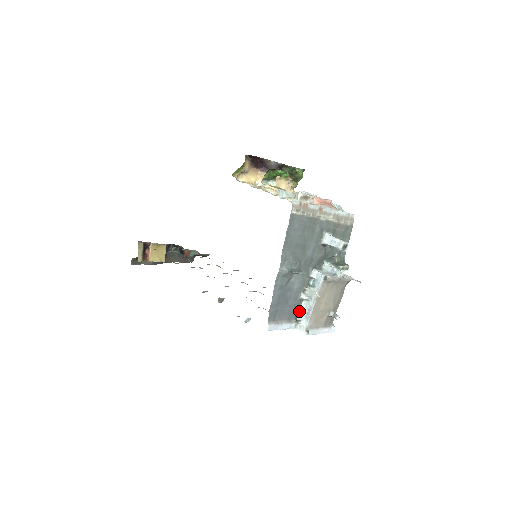
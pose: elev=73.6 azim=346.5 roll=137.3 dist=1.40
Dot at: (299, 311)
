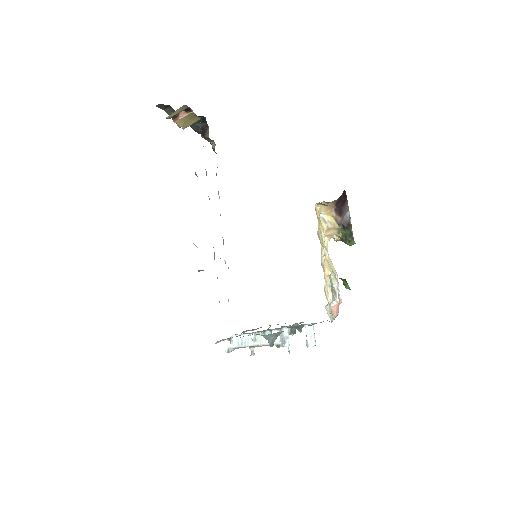
Dot at: (239, 334)
